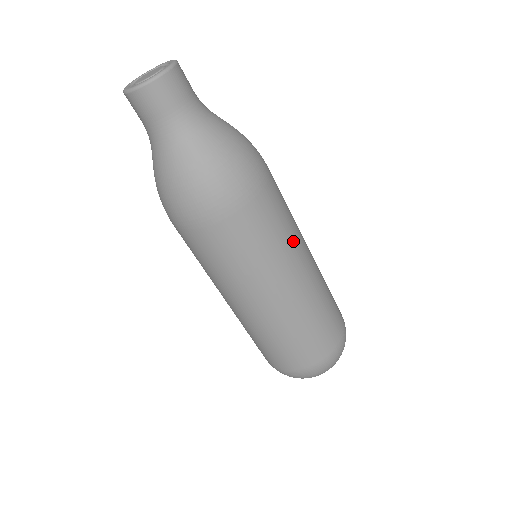
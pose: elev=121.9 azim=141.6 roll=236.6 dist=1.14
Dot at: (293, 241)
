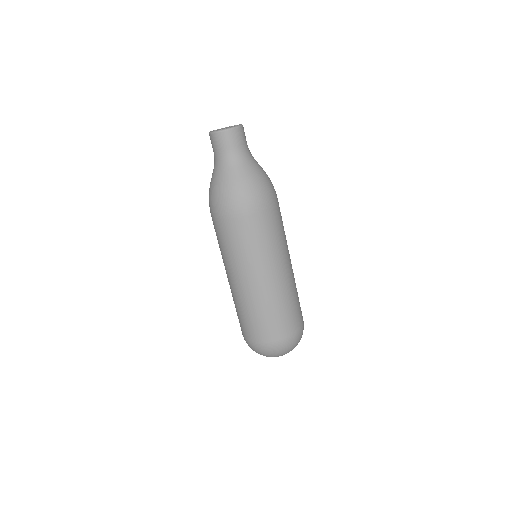
Dot at: (271, 253)
